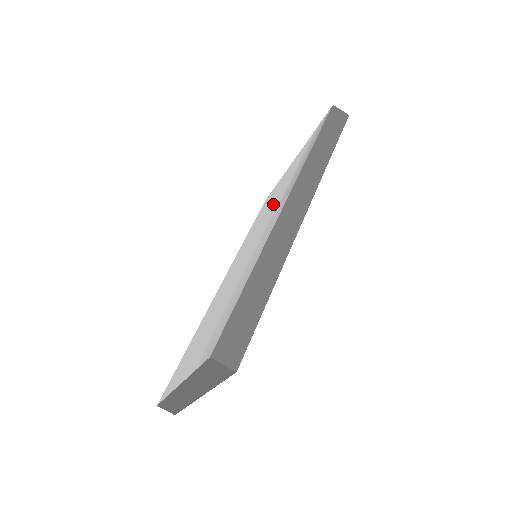
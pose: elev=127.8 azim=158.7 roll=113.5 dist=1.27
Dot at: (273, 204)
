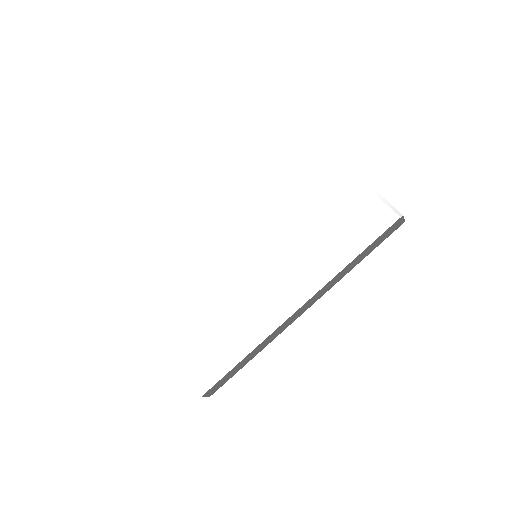
Dot at: (295, 233)
